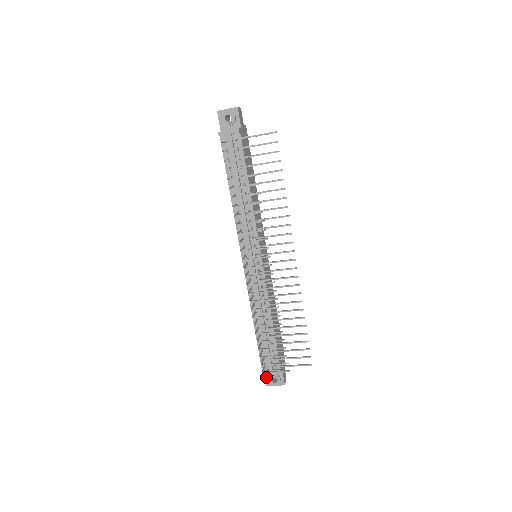
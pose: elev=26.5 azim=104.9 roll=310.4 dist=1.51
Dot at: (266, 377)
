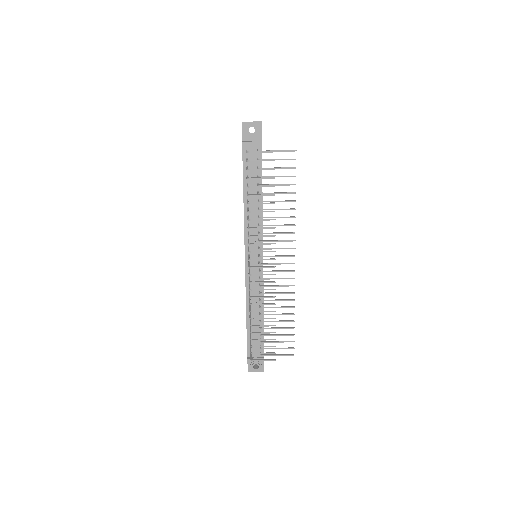
Dot at: (249, 364)
